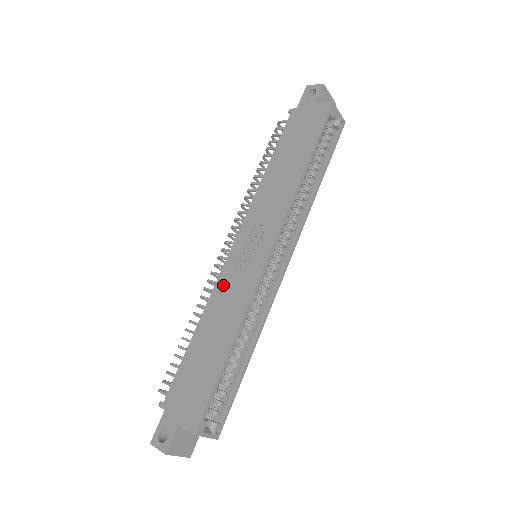
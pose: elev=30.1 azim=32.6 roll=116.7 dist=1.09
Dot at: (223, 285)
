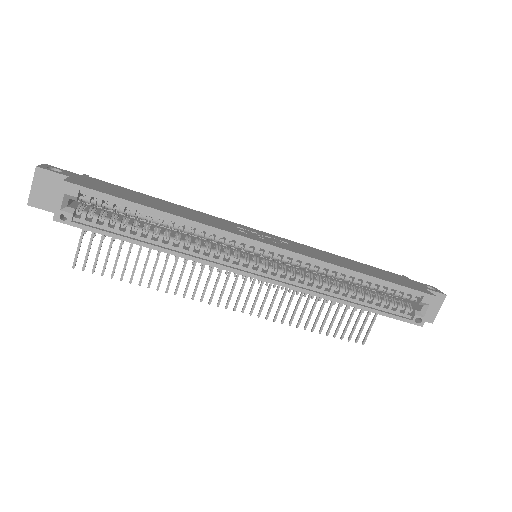
Dot at: (220, 220)
